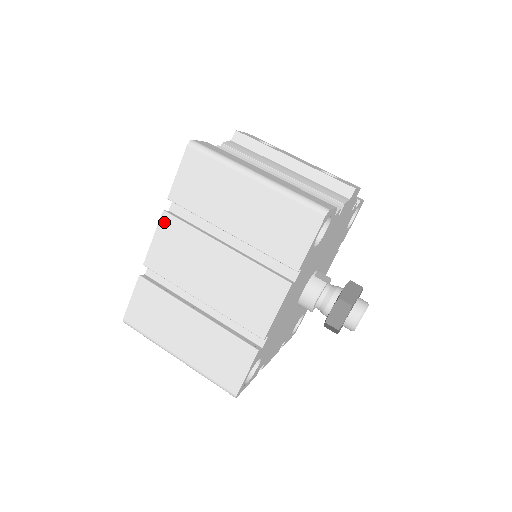
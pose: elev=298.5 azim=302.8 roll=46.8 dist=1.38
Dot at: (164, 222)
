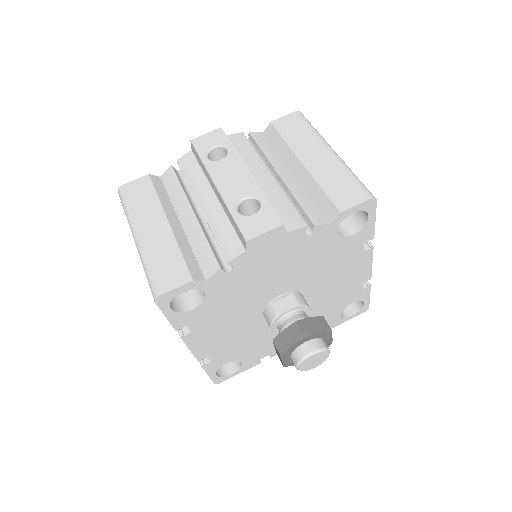
Dot at: occluded
